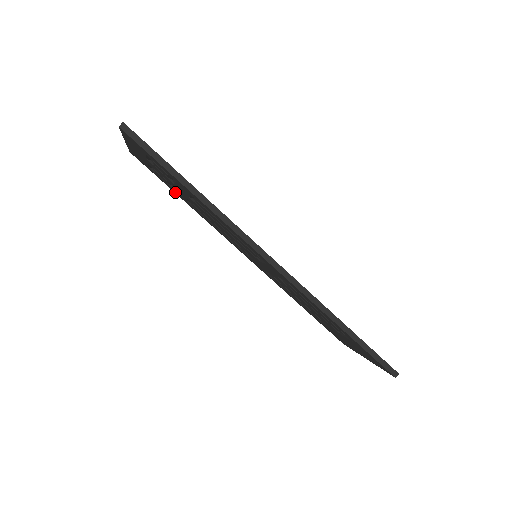
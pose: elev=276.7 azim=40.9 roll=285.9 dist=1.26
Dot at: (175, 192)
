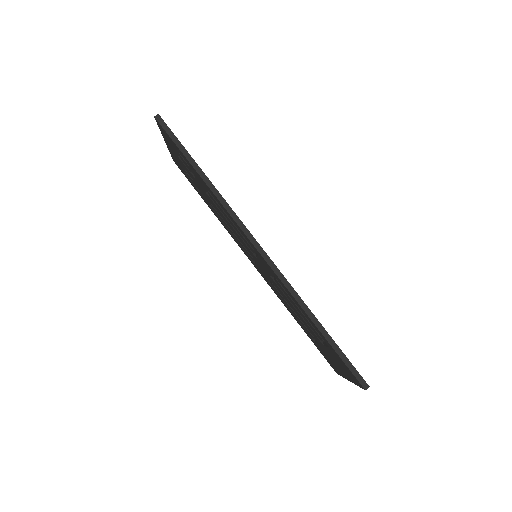
Dot at: (203, 198)
